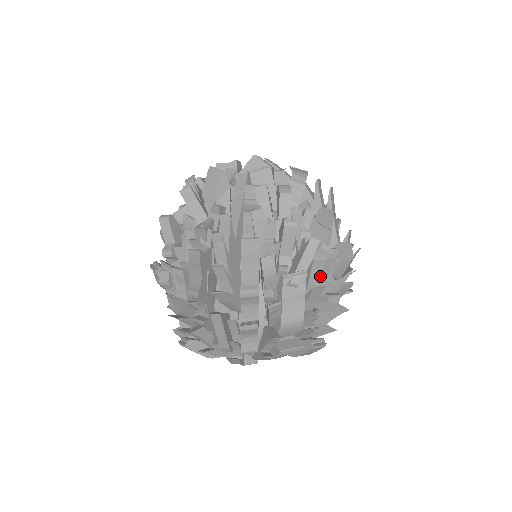
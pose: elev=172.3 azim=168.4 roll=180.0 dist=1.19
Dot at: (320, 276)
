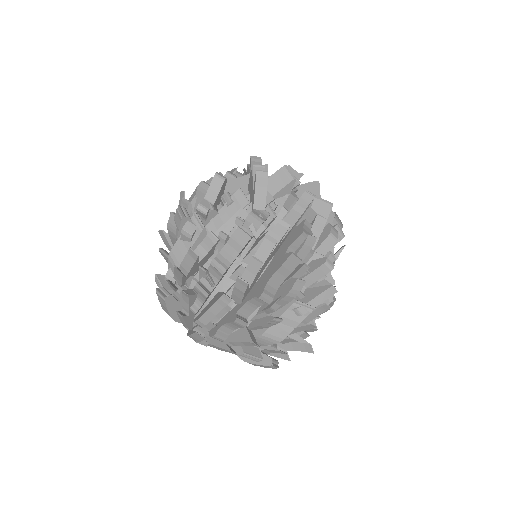
Dot at: (316, 316)
